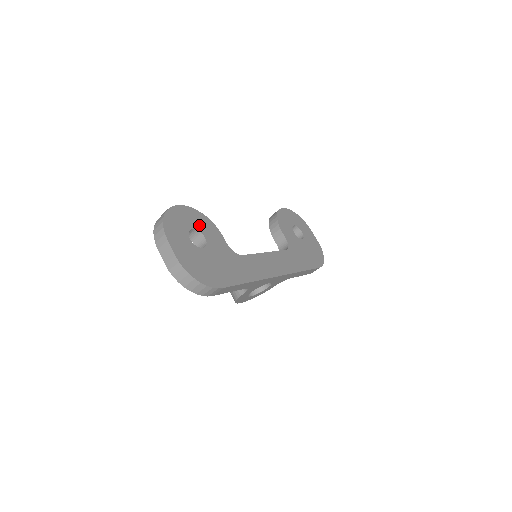
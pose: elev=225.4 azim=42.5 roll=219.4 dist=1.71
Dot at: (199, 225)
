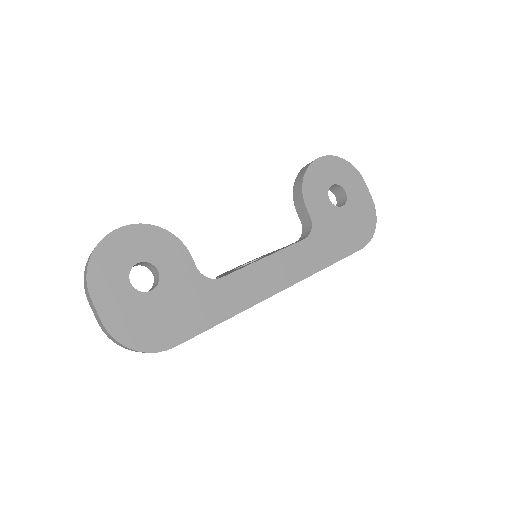
Dot at: (151, 251)
